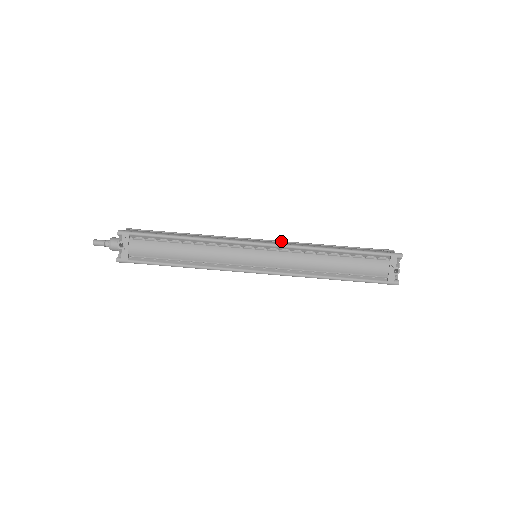
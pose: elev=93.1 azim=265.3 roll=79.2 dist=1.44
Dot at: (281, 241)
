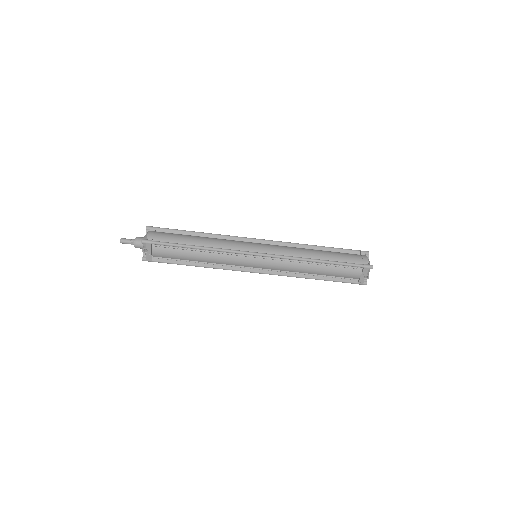
Dot at: (277, 242)
